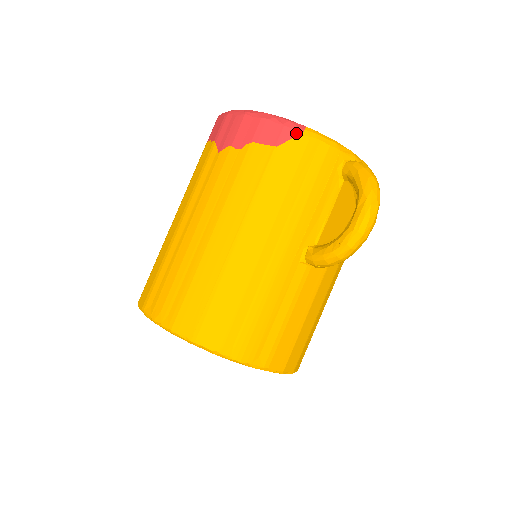
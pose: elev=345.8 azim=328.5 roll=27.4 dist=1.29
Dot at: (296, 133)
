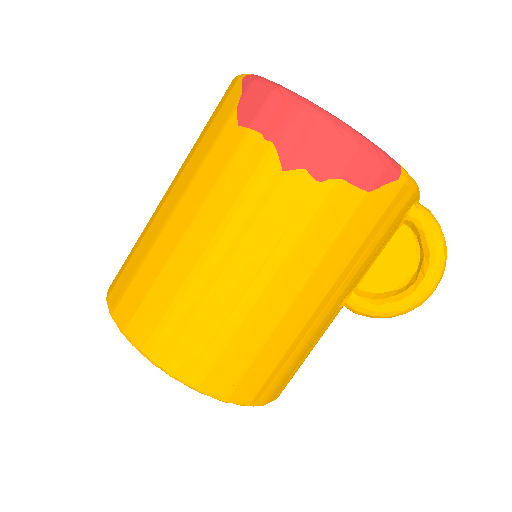
Dot at: (393, 178)
